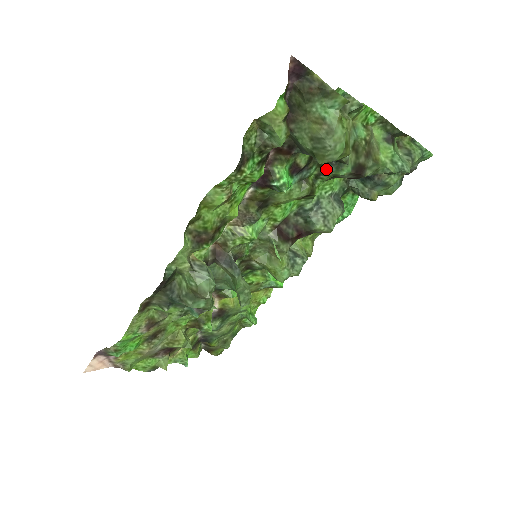
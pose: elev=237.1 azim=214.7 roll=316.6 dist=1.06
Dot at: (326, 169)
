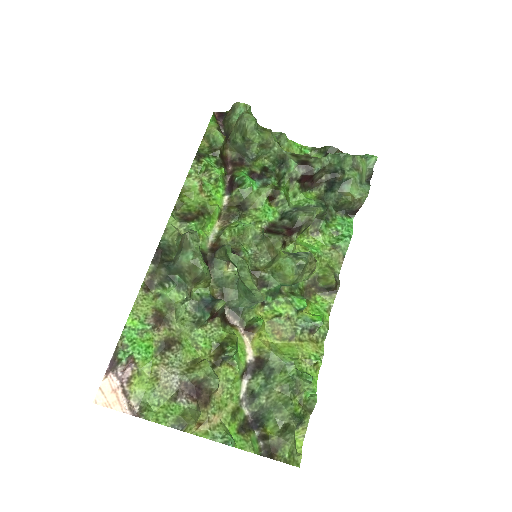
Dot at: (281, 175)
